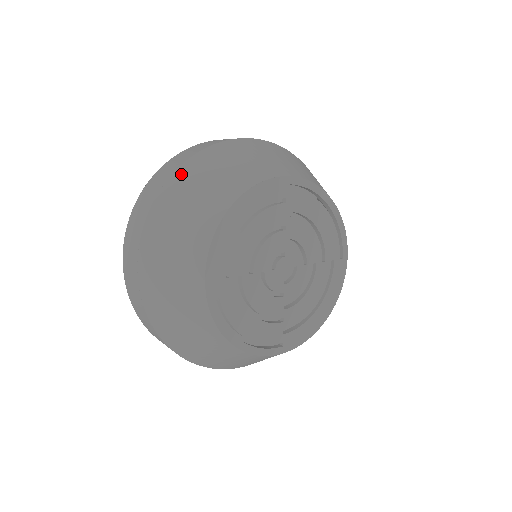
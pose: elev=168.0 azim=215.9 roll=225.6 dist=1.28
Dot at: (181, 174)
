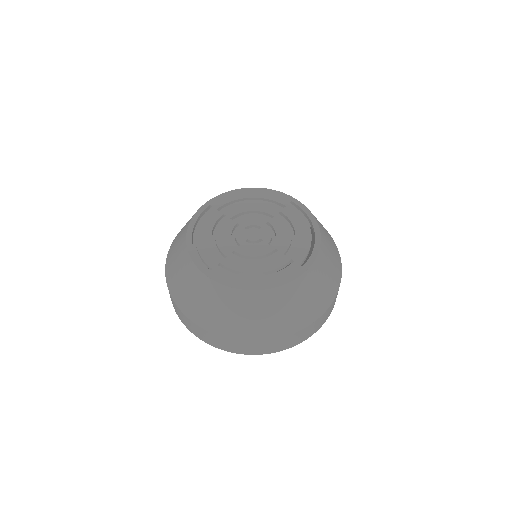
Dot at: occluded
